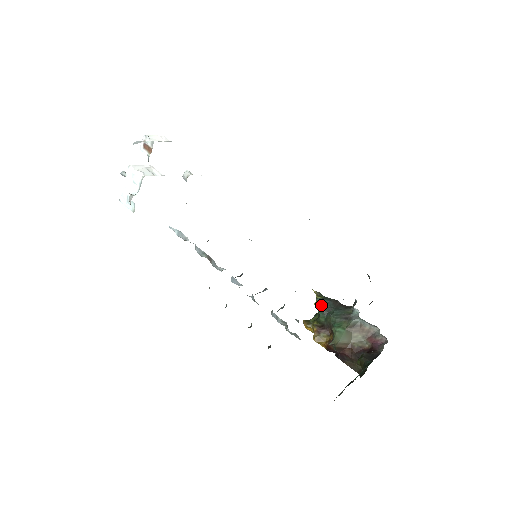
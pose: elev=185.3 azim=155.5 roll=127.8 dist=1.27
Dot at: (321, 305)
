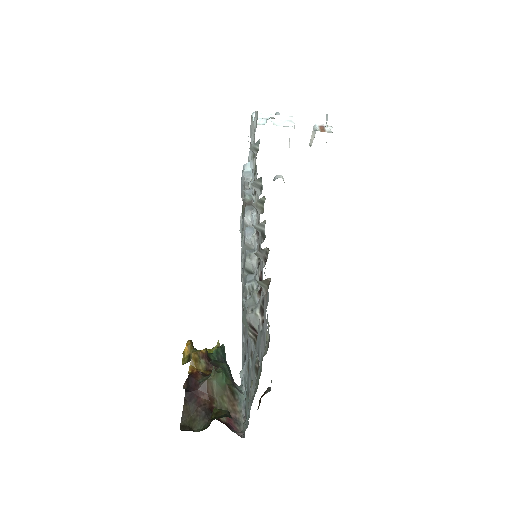
Dot at: (222, 350)
